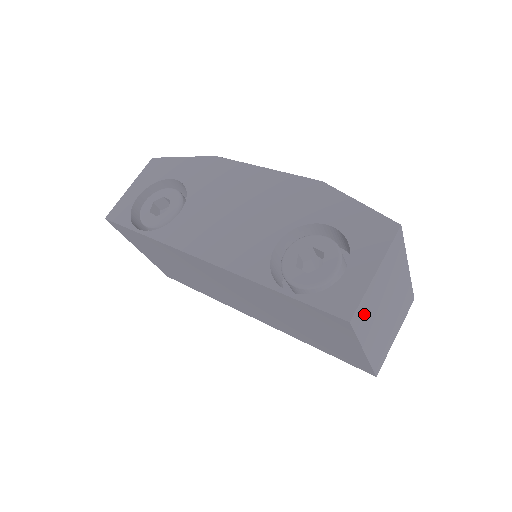
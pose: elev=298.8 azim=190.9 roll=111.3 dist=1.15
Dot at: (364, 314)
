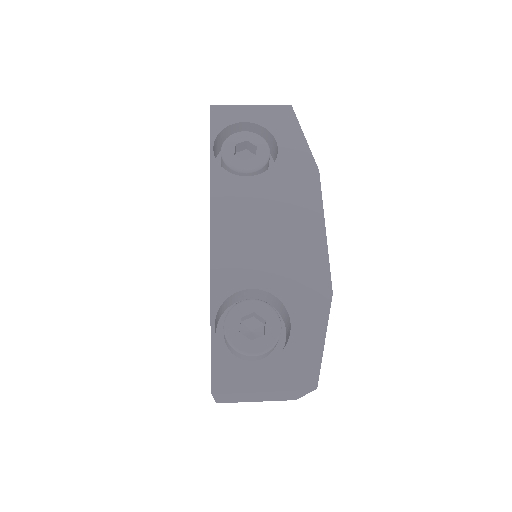
Dot at: (231, 394)
